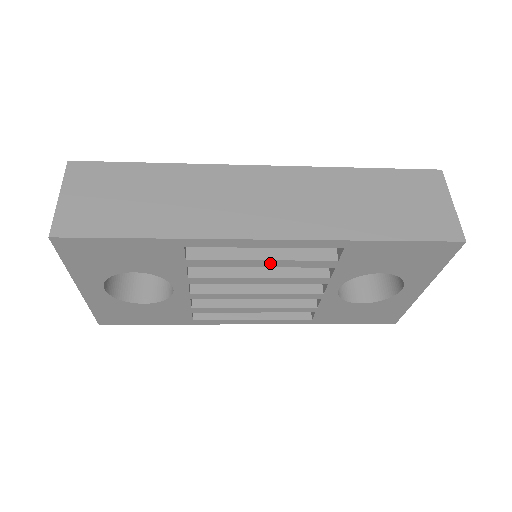
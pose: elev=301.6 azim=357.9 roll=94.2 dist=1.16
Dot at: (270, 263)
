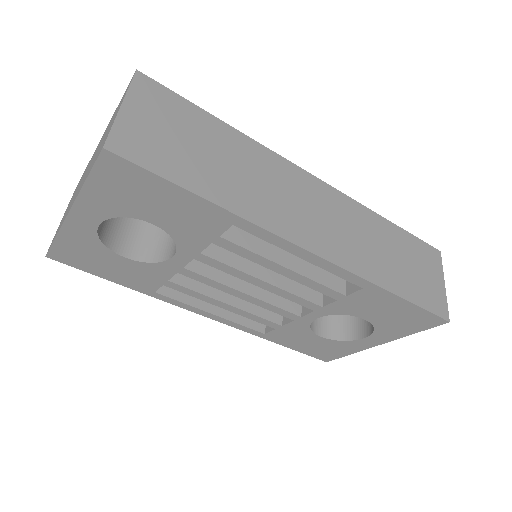
Dot at: (290, 273)
